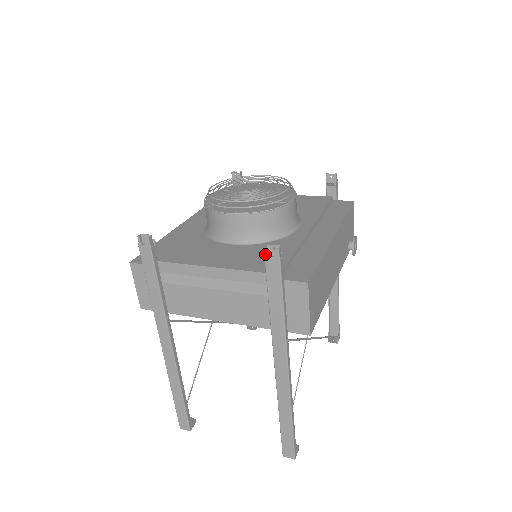
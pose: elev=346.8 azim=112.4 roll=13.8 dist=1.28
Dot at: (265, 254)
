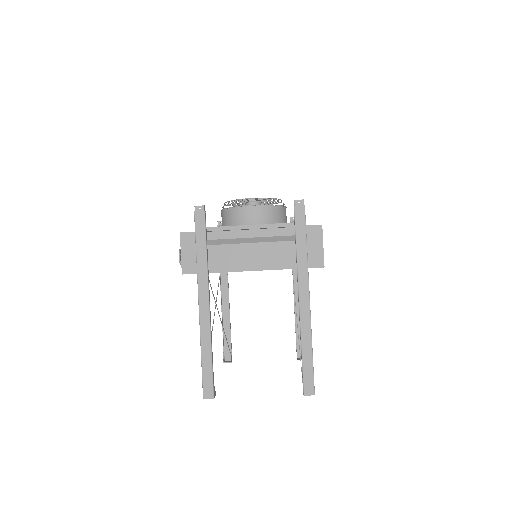
Dot at: (294, 205)
